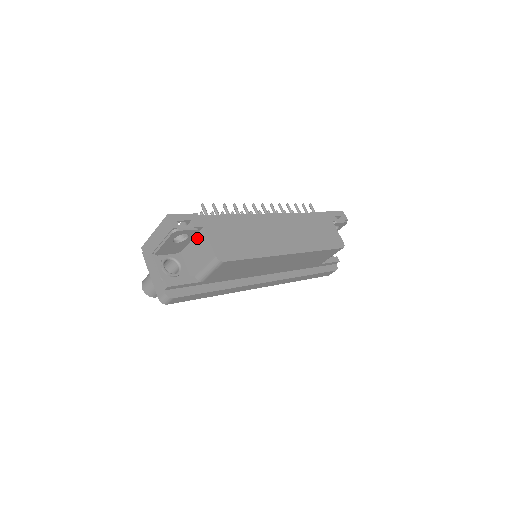
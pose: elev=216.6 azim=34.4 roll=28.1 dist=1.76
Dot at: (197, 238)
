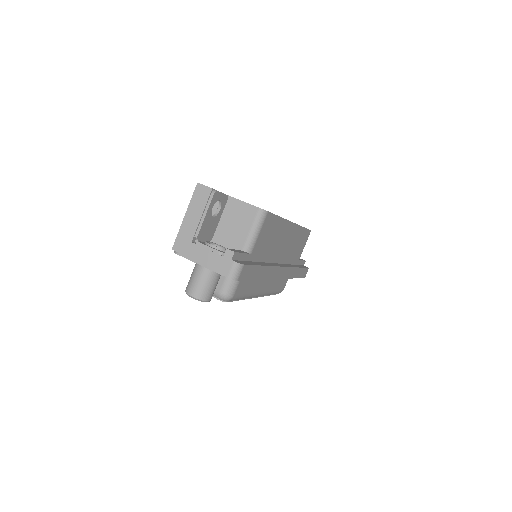
Dot at: (225, 212)
